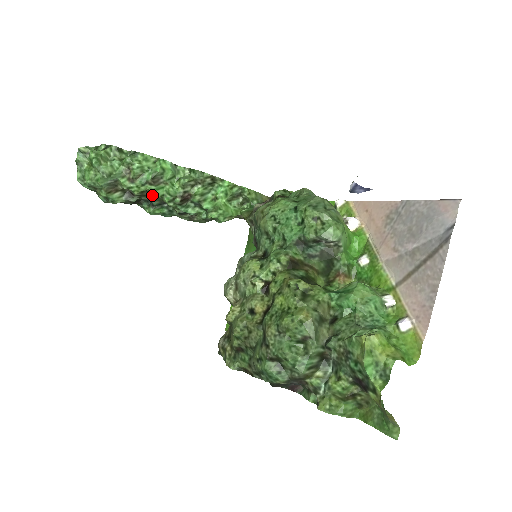
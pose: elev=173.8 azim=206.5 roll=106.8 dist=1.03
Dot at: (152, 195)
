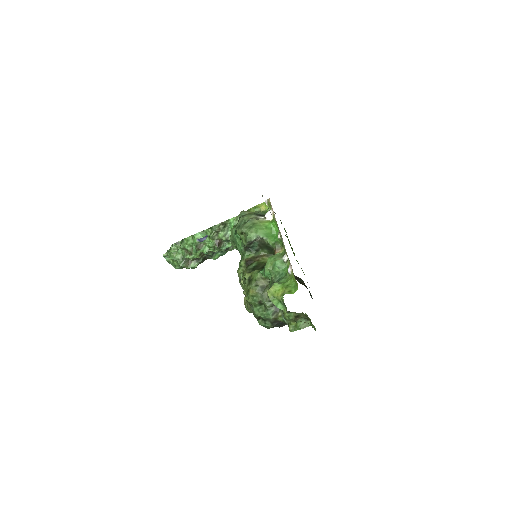
Dot at: (204, 253)
